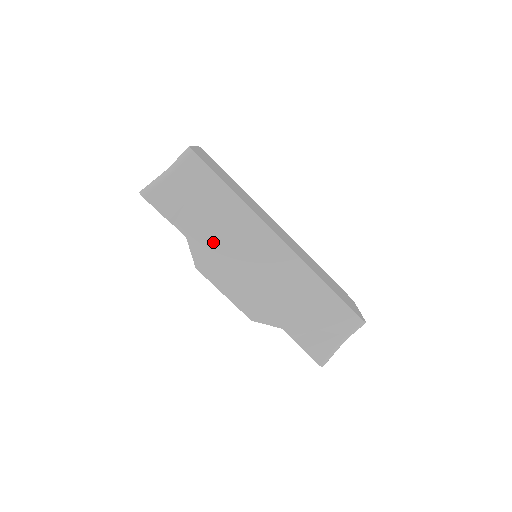
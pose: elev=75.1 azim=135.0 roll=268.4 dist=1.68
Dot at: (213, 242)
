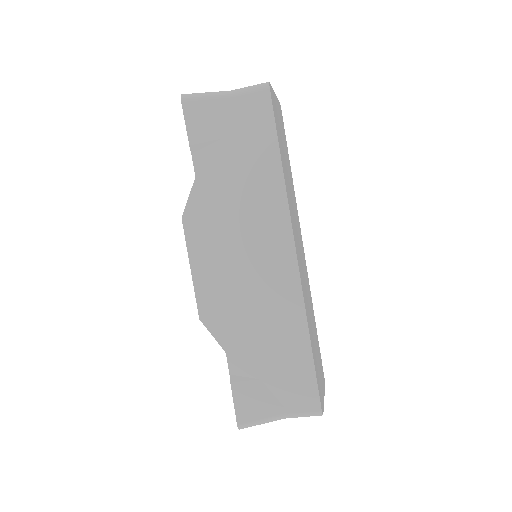
Dot at: (220, 203)
